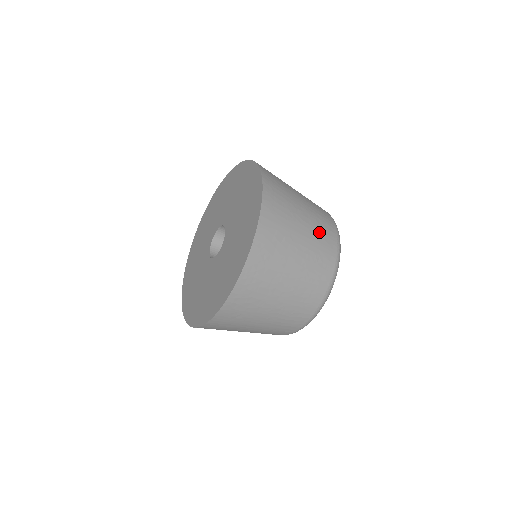
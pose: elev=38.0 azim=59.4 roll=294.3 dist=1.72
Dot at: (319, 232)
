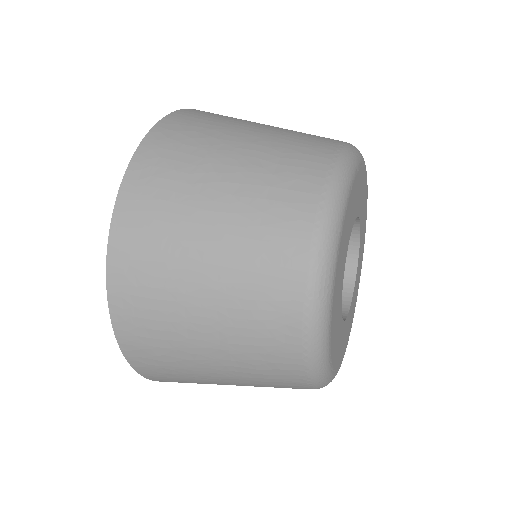
Dot at: (262, 204)
